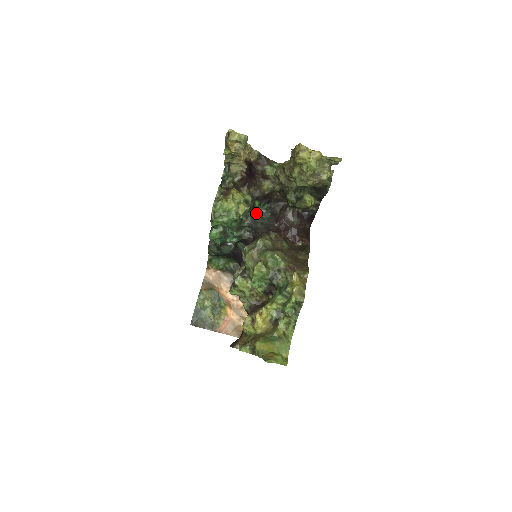
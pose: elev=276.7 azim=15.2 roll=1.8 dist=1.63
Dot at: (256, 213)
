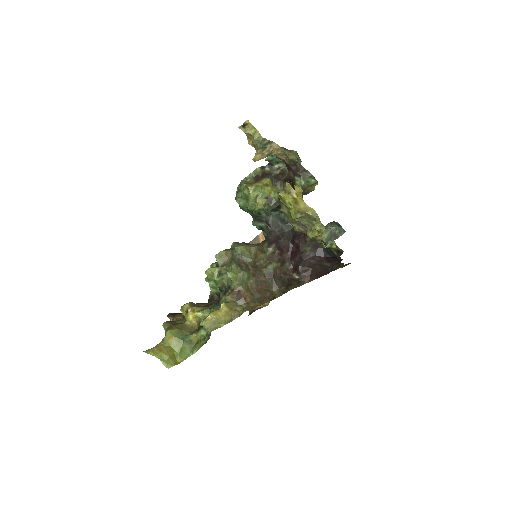
Dot at: (282, 216)
